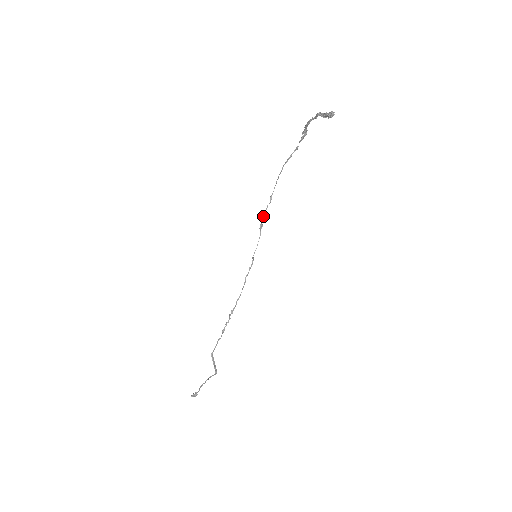
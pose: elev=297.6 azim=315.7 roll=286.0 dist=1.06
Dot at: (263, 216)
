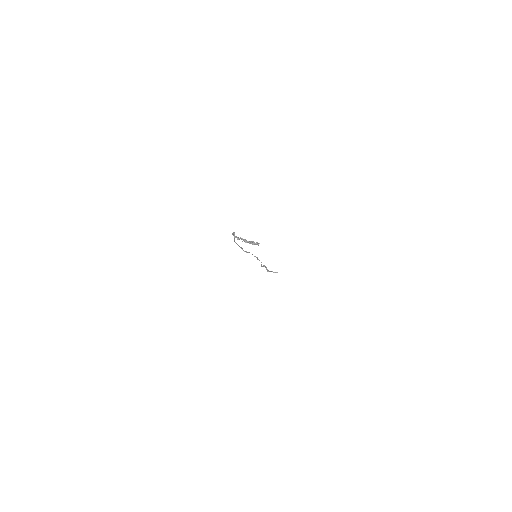
Dot at: (244, 251)
